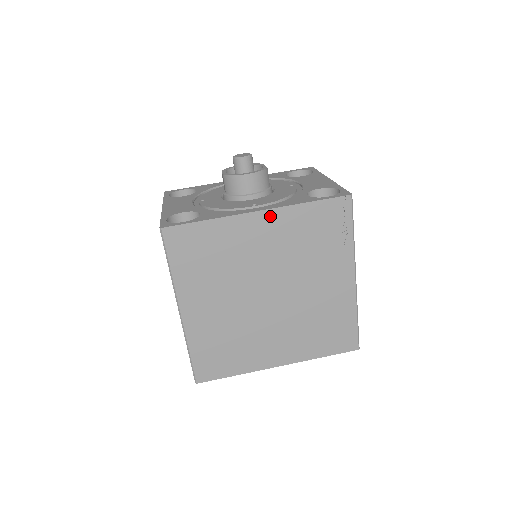
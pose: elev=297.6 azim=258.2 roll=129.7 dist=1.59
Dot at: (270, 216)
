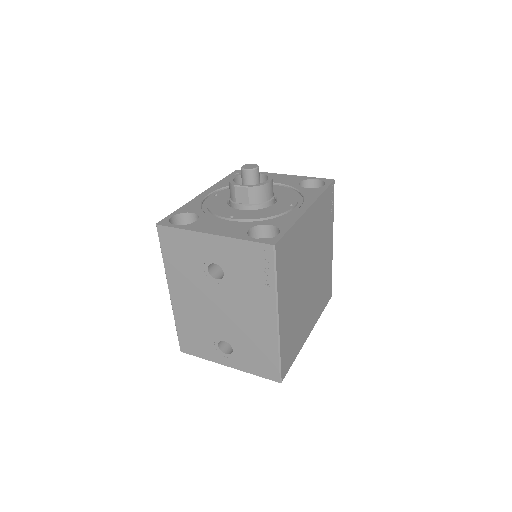
Dot at: (312, 210)
